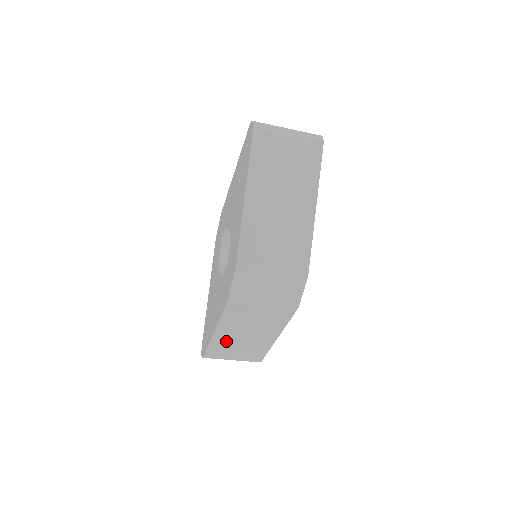
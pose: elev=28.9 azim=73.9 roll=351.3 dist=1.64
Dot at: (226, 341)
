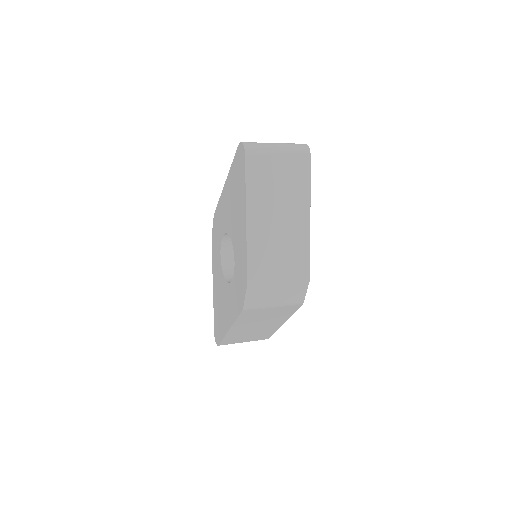
Dot at: (239, 333)
